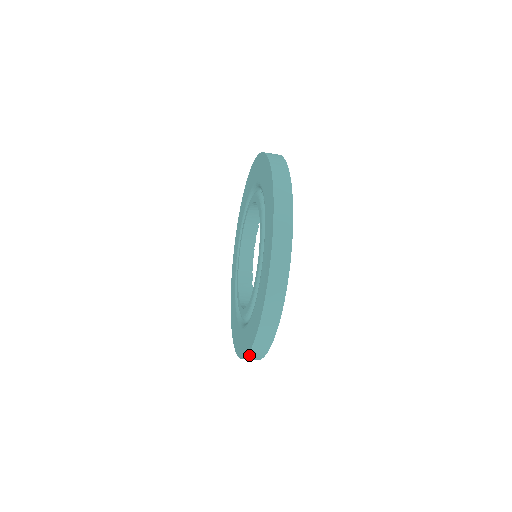
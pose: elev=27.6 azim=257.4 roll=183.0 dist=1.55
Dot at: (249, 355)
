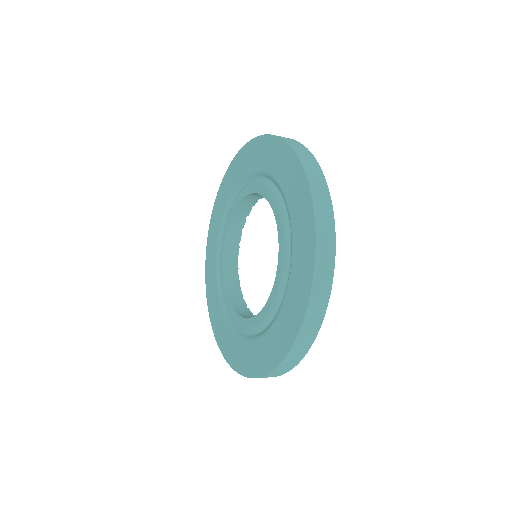
Dot at: (283, 362)
